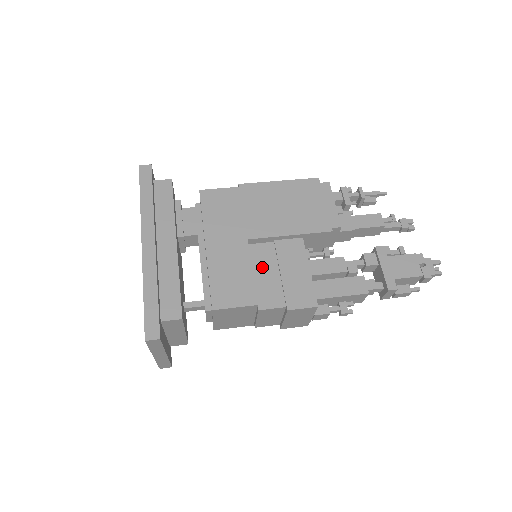
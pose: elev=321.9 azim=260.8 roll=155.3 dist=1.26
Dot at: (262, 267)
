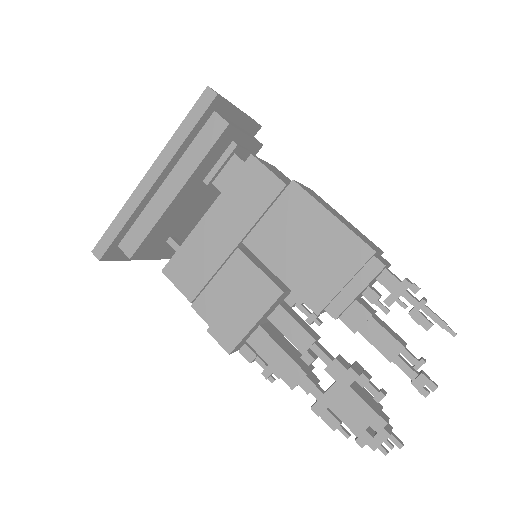
Dot at: (227, 278)
